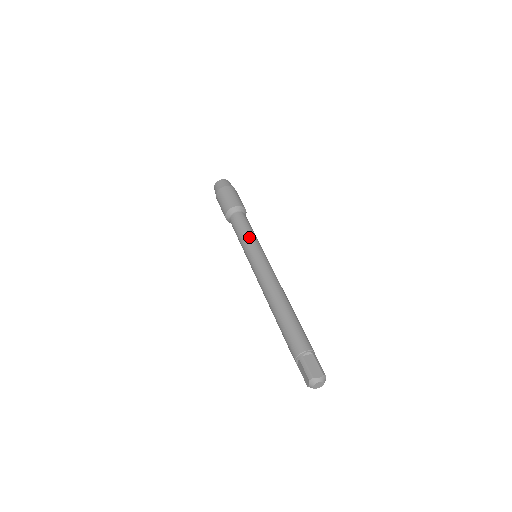
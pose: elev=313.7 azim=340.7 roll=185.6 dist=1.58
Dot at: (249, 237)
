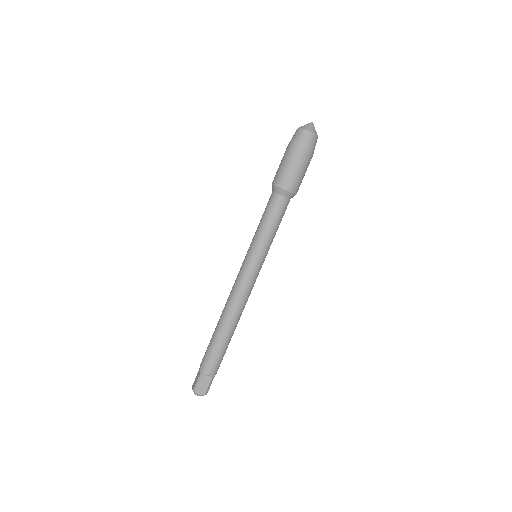
Dot at: (264, 239)
